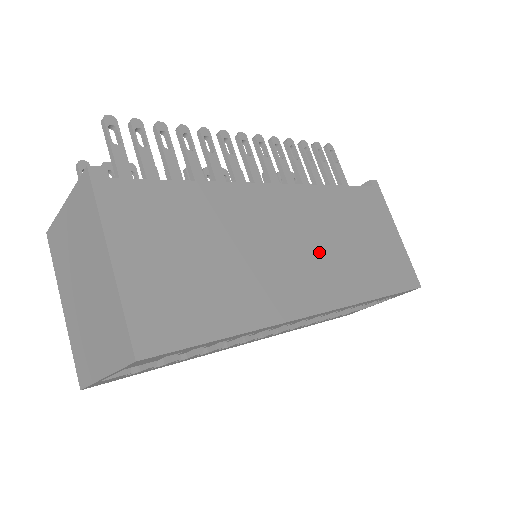
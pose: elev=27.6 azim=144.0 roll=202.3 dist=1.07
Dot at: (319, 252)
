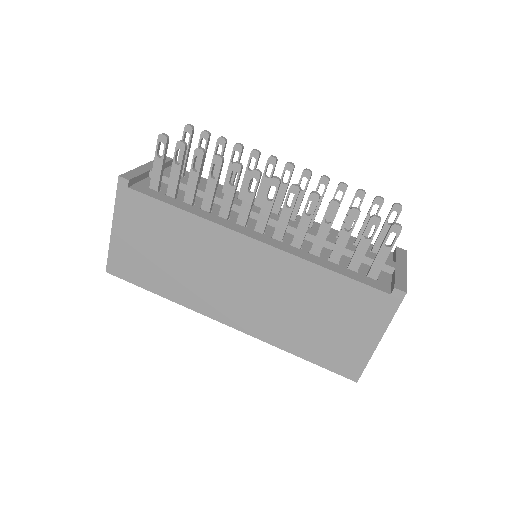
Dot at: (258, 298)
